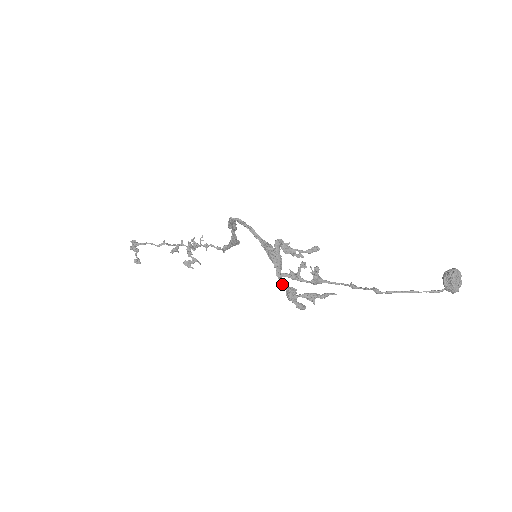
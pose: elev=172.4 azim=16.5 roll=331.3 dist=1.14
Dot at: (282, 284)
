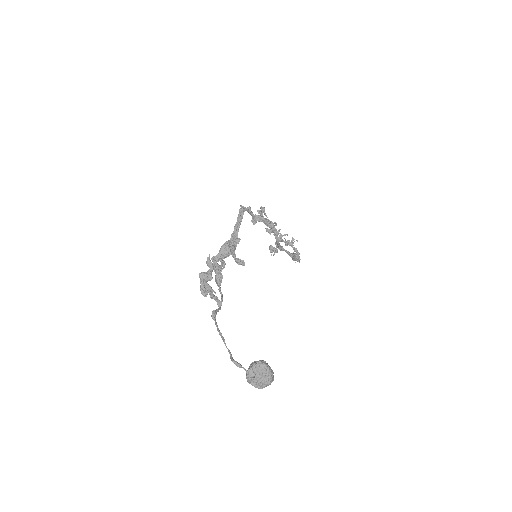
Dot at: occluded
